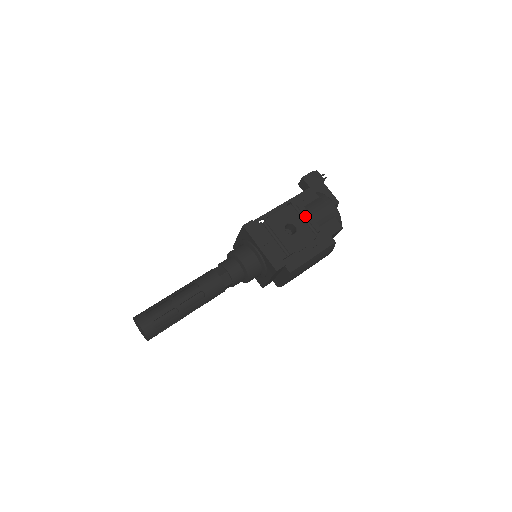
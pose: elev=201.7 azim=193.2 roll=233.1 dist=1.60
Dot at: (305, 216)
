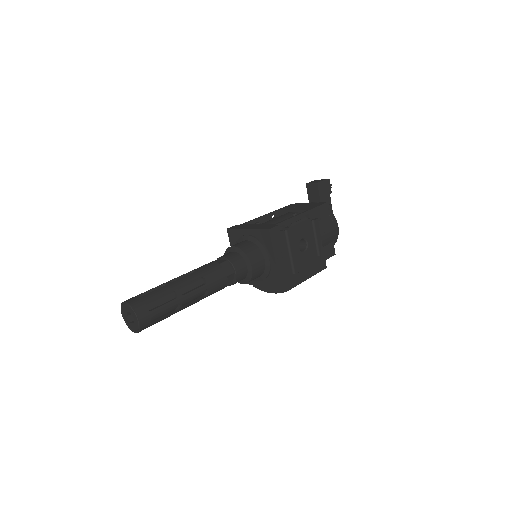
Dot at: (317, 235)
